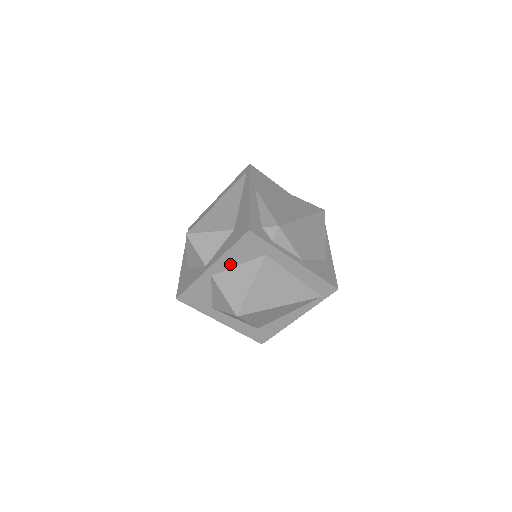
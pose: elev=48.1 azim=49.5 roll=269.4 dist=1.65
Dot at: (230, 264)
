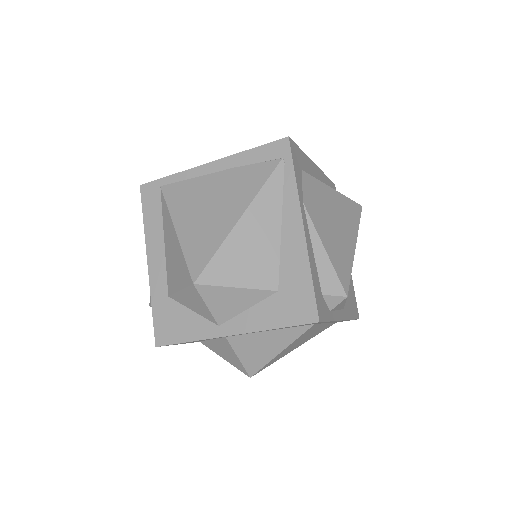
Dot at: (261, 331)
